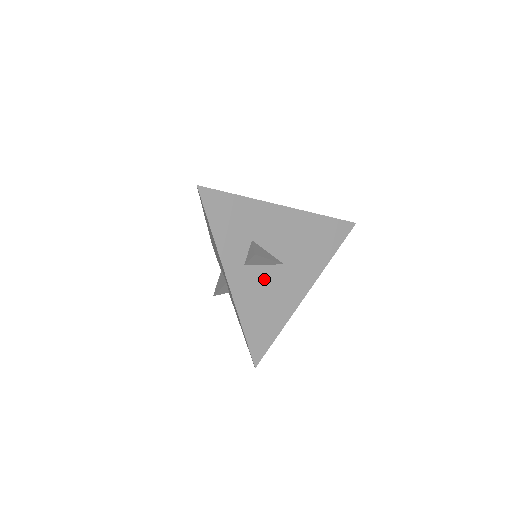
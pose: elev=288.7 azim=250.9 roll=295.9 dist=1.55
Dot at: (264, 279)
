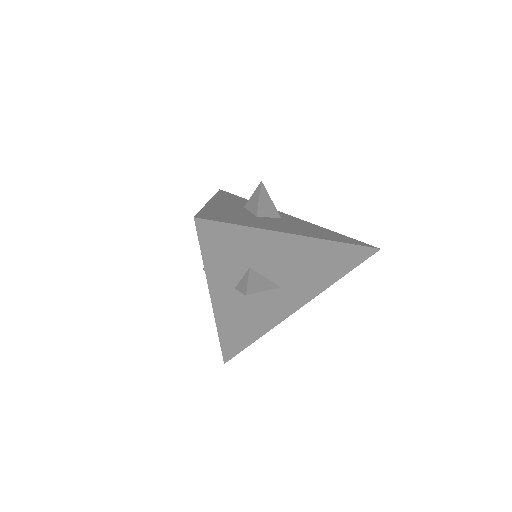
Dot at: (254, 299)
